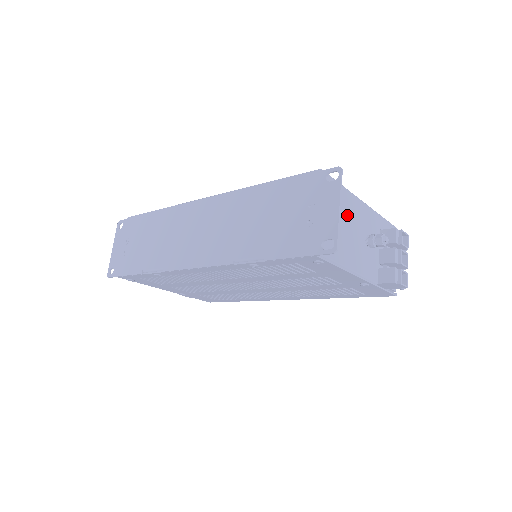
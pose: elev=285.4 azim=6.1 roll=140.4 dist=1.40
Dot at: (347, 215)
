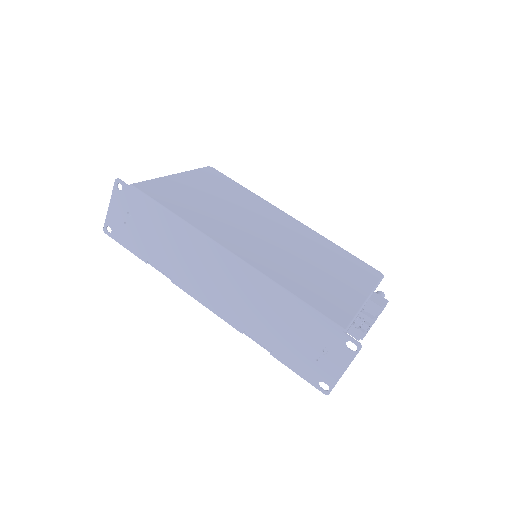
Dot at: occluded
